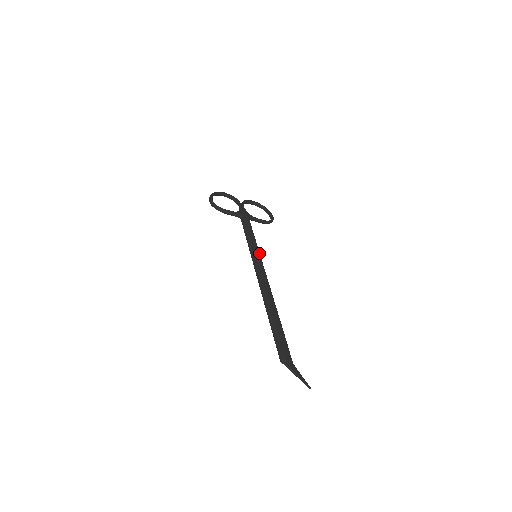
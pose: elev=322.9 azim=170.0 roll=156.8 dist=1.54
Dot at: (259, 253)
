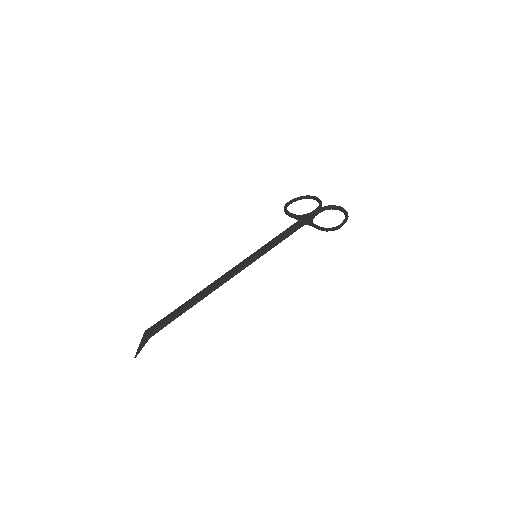
Dot at: (260, 254)
